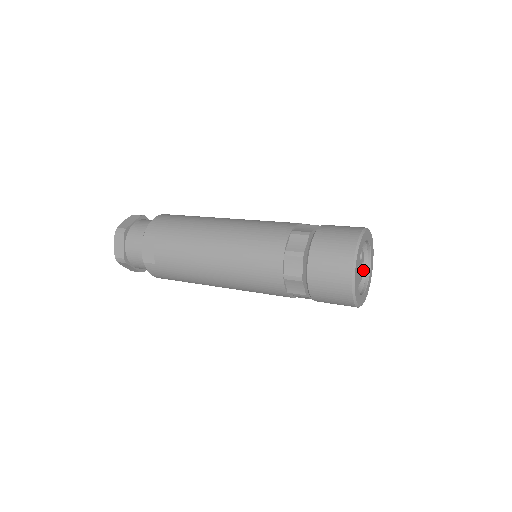
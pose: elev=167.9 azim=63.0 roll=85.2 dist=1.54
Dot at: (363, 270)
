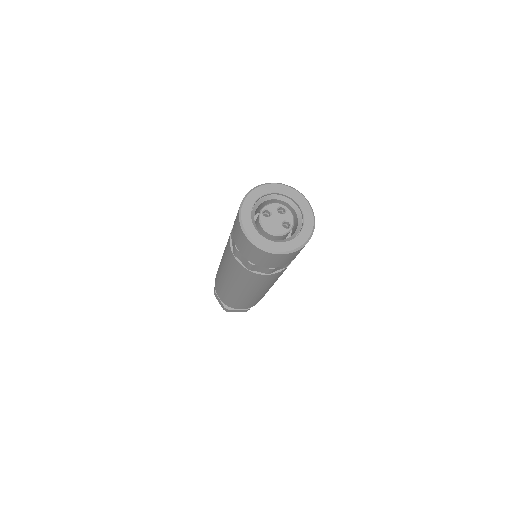
Dot at: (288, 230)
